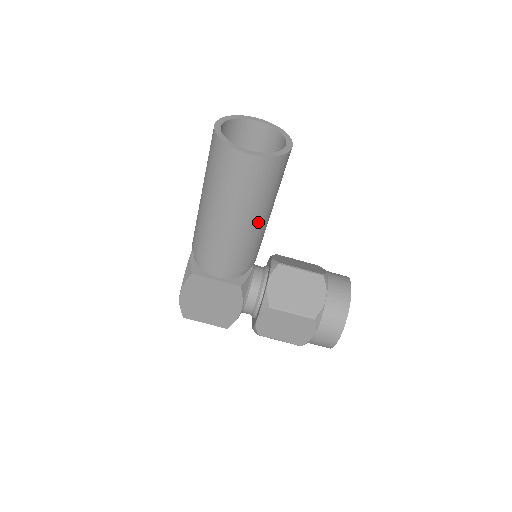
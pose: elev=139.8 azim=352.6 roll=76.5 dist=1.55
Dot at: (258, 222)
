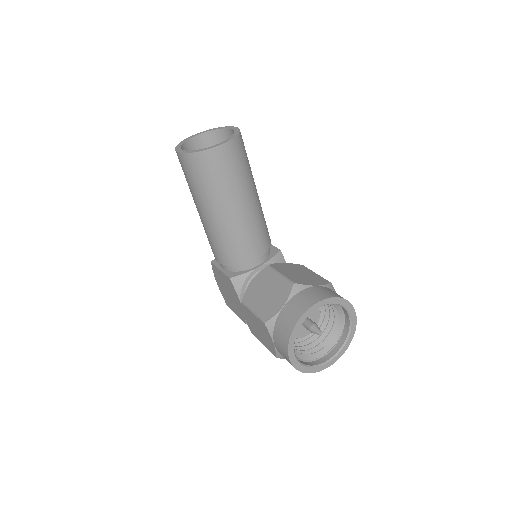
Dot at: (217, 215)
